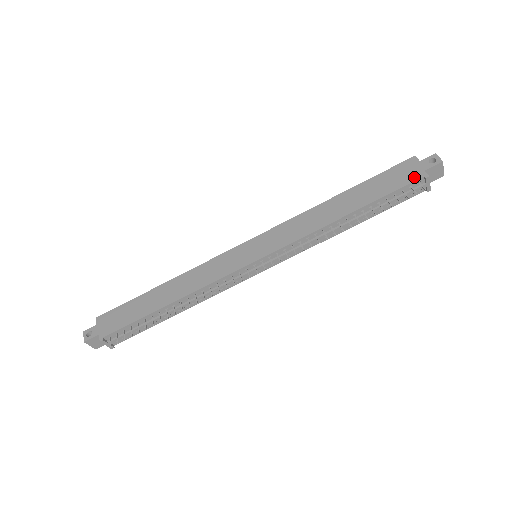
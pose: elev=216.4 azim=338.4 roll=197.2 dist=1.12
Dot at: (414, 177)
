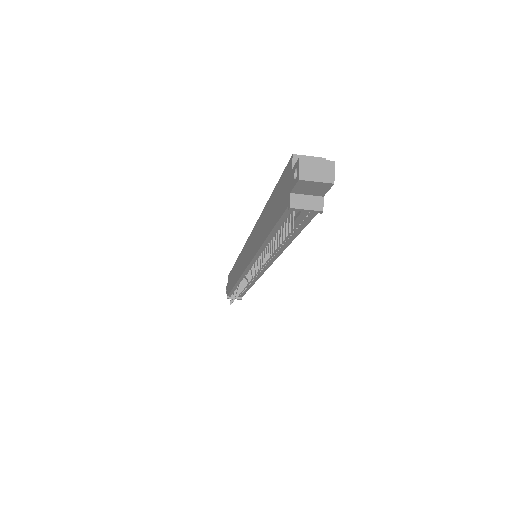
Dot at: (285, 203)
